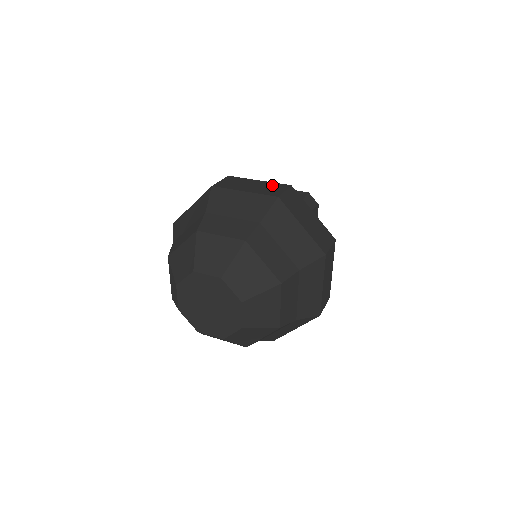
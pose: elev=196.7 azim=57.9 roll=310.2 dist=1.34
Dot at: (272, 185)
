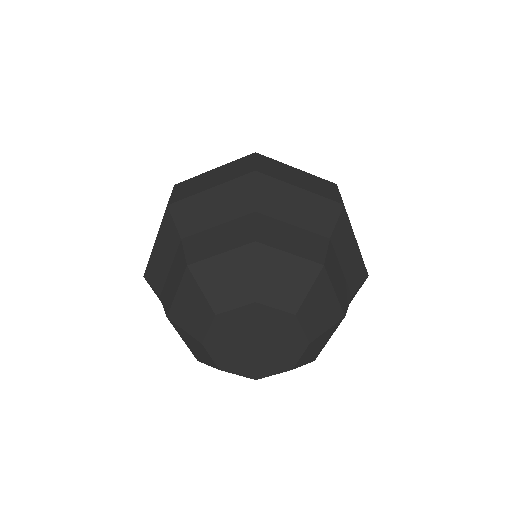
Dot at: (319, 181)
